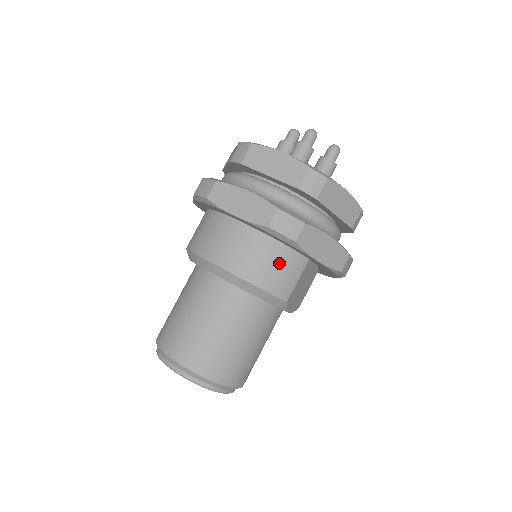
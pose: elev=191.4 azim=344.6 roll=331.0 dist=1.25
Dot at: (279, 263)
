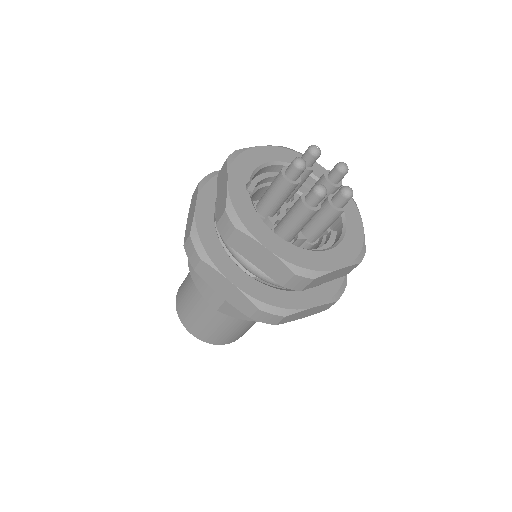
Dot at: occluded
